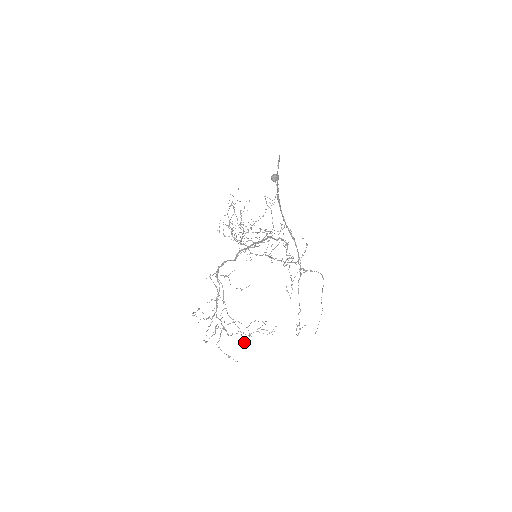
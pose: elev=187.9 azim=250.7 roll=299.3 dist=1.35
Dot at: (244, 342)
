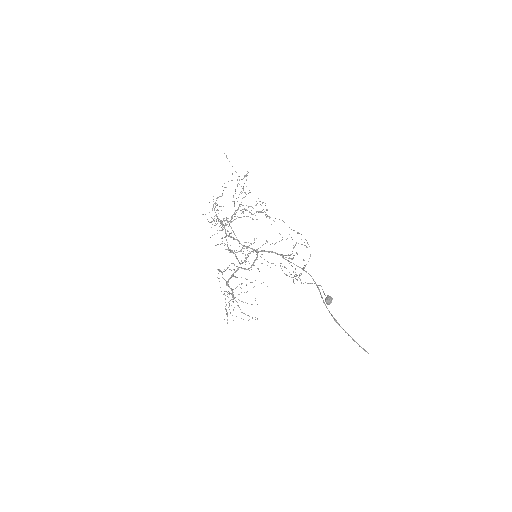
Dot at: occluded
